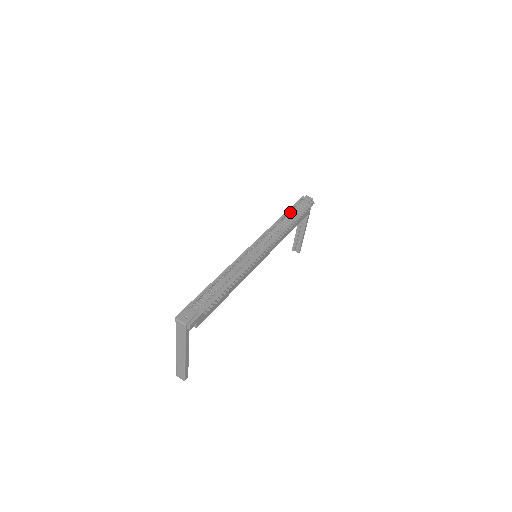
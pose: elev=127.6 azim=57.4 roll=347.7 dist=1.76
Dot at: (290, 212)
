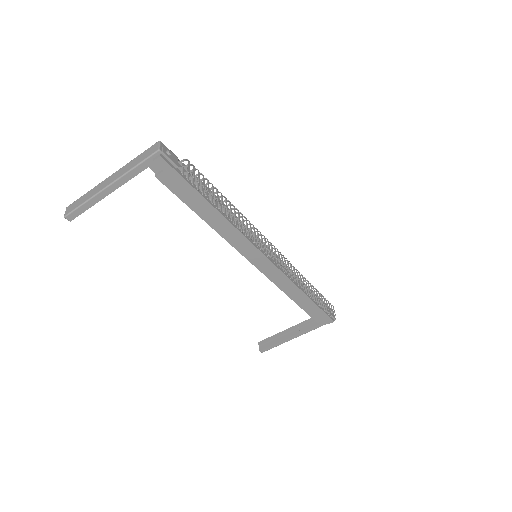
Dot at: occluded
